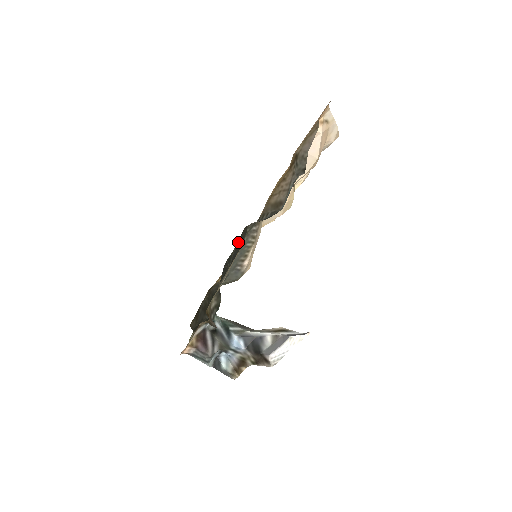
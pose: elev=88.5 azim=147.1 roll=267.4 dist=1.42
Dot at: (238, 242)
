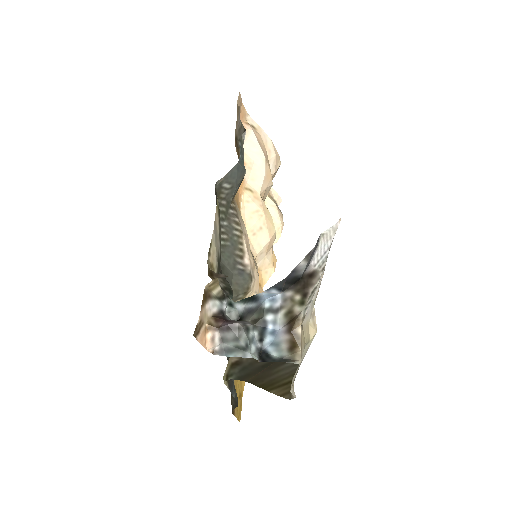
Dot at: occluded
